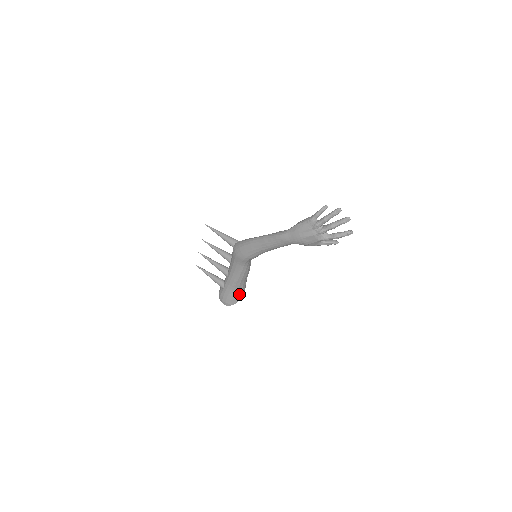
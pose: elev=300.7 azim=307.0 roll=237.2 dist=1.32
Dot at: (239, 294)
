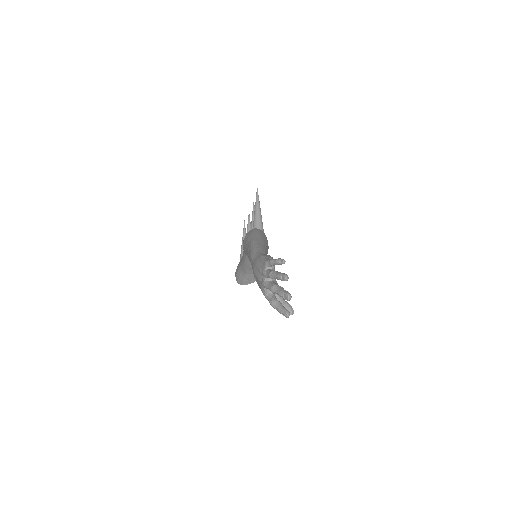
Dot at: (246, 279)
